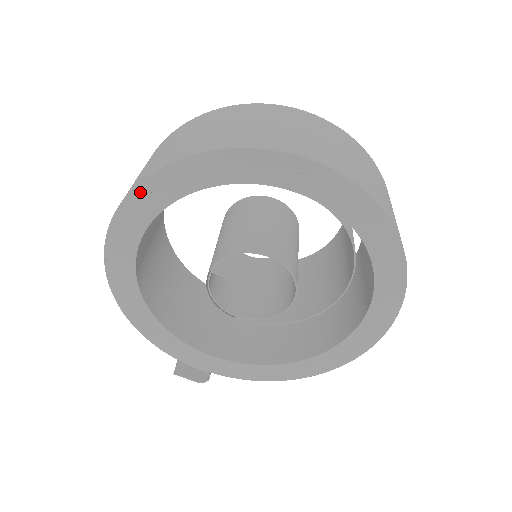
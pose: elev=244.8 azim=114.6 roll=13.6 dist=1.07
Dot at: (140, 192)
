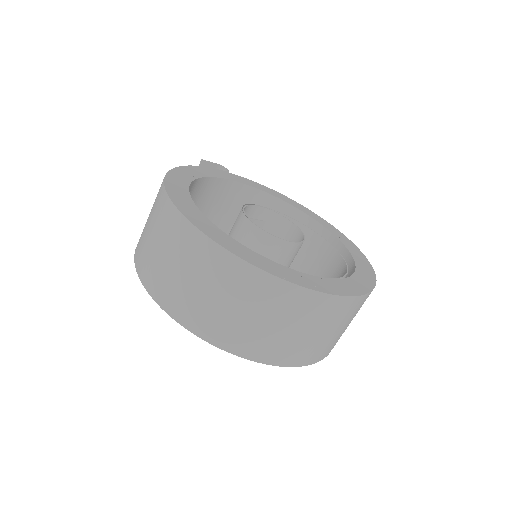
Dot at: (170, 312)
